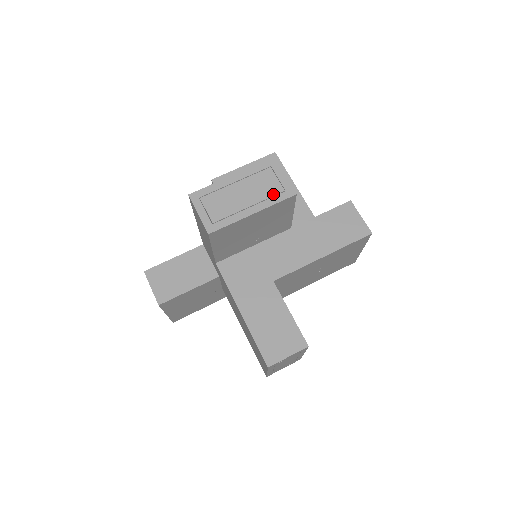
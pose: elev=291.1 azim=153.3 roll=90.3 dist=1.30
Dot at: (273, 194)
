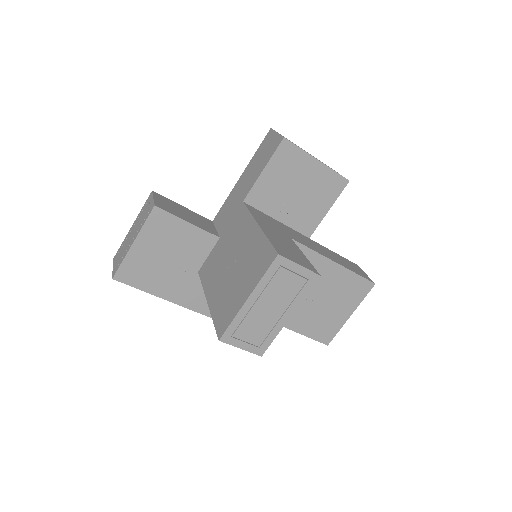
Dot at: occluded
